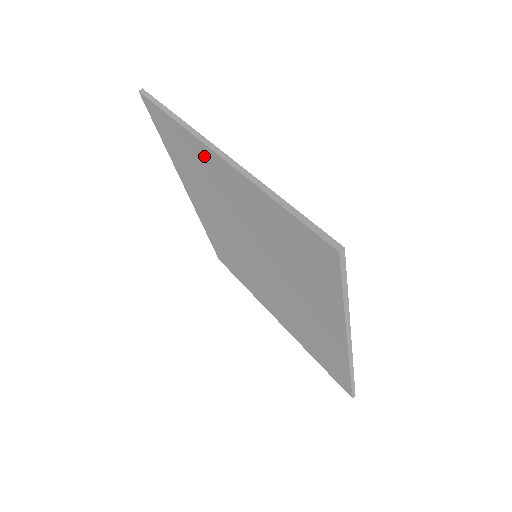
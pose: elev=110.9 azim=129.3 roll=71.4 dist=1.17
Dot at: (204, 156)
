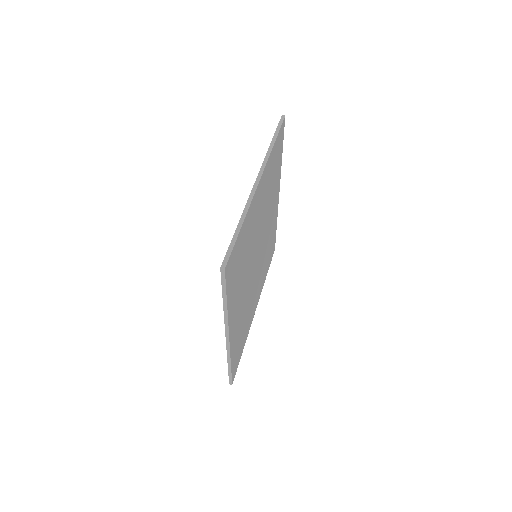
Dot at: occluded
